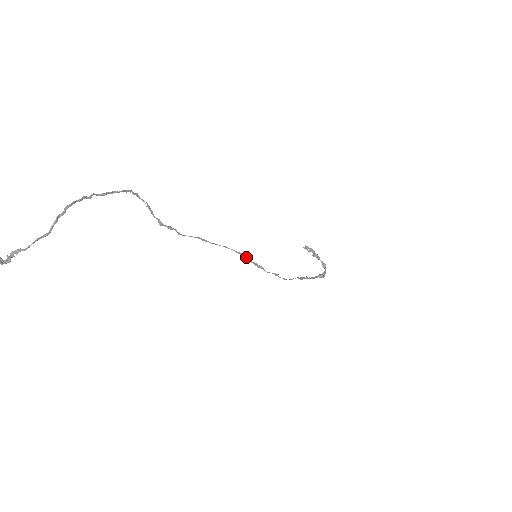
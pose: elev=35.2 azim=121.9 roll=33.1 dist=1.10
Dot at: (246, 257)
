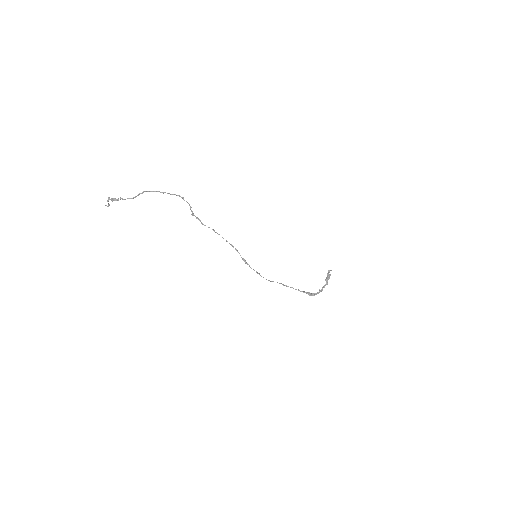
Dot at: occluded
